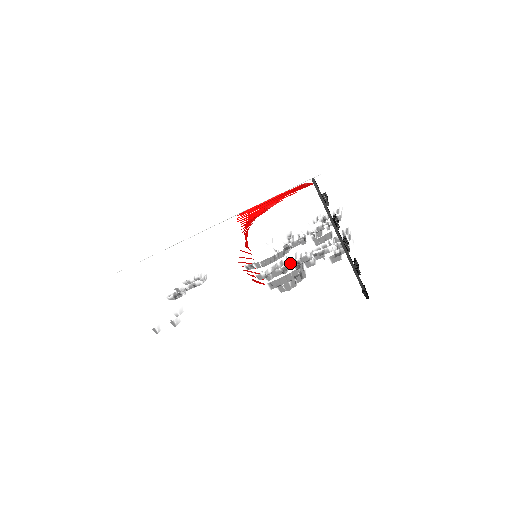
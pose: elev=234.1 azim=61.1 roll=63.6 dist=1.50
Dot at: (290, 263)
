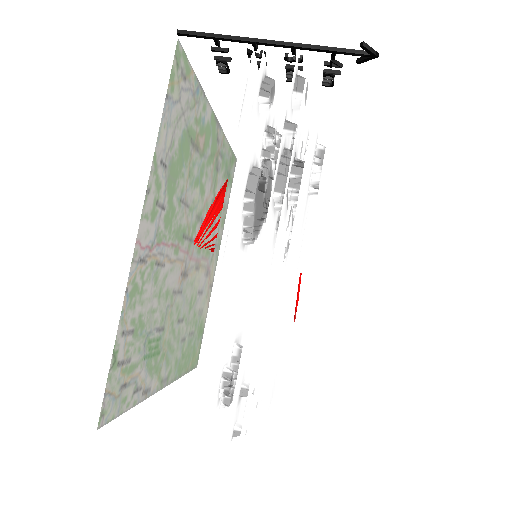
Dot at: occluded
